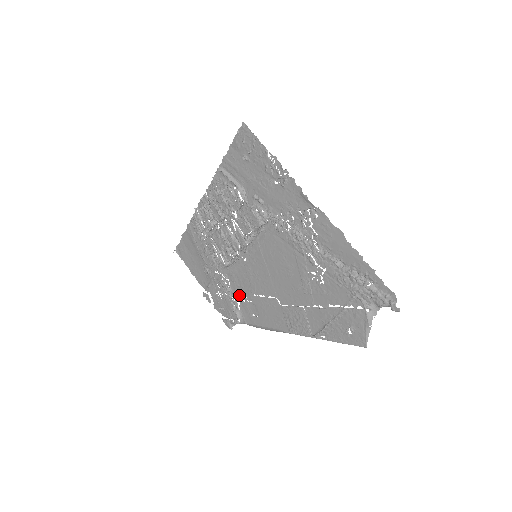
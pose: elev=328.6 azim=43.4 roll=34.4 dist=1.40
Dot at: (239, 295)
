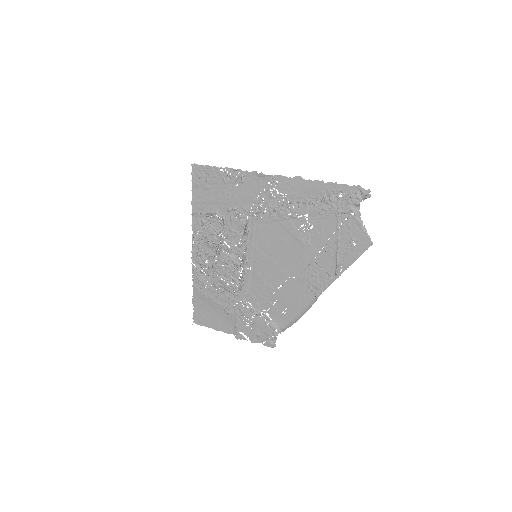
Dot at: (263, 307)
